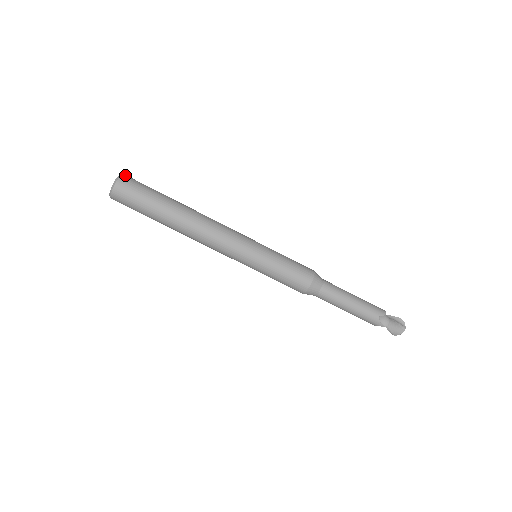
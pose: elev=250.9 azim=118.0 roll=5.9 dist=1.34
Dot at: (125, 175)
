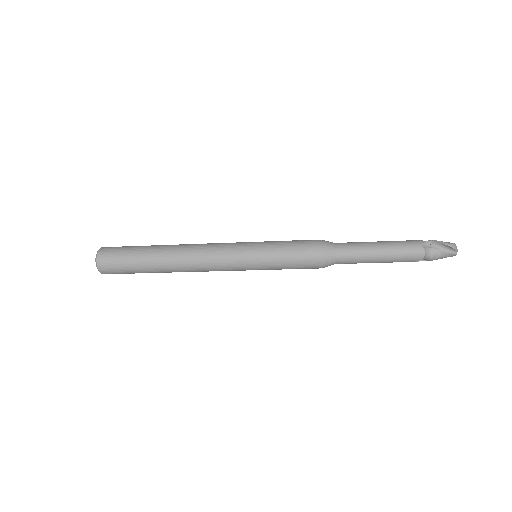
Dot at: (99, 262)
